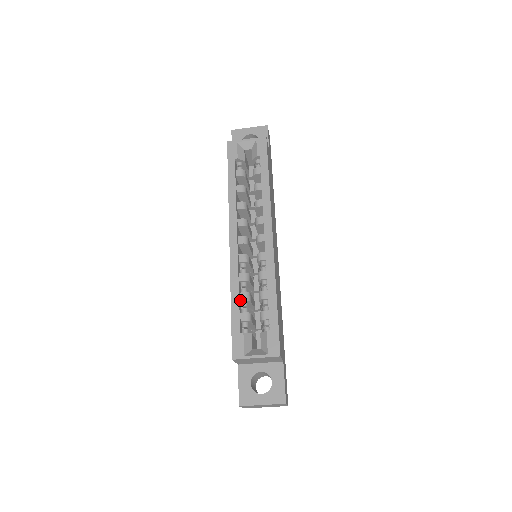
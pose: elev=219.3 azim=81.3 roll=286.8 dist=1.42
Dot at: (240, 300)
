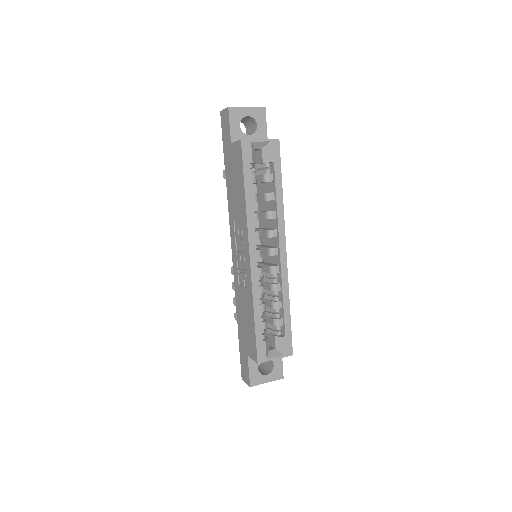
Dot at: (260, 312)
